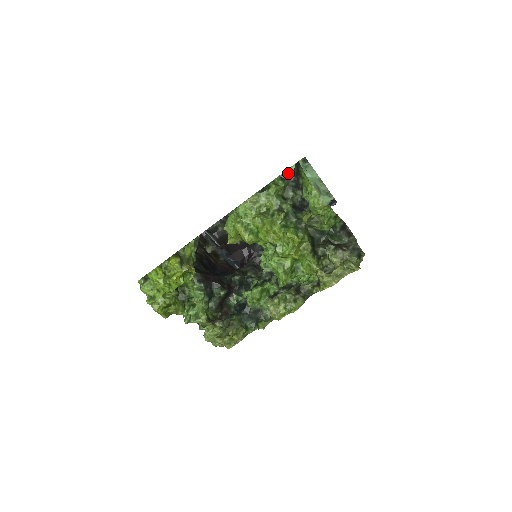
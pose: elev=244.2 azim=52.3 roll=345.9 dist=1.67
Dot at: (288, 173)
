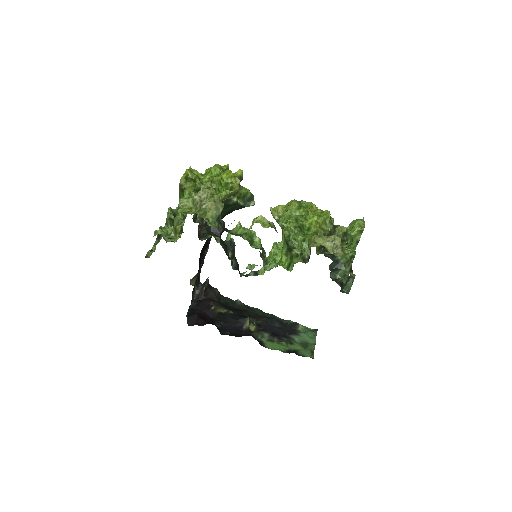
Dot at: (297, 323)
